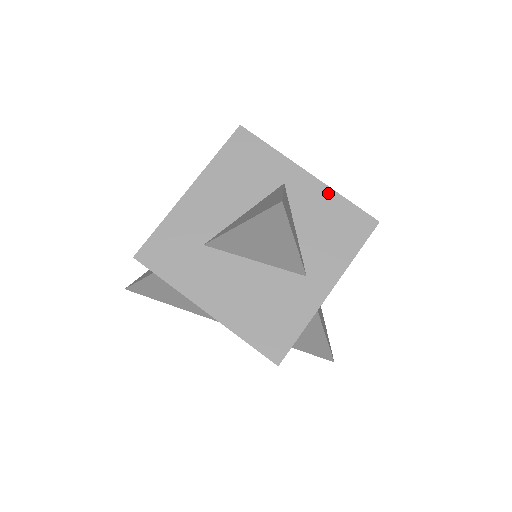
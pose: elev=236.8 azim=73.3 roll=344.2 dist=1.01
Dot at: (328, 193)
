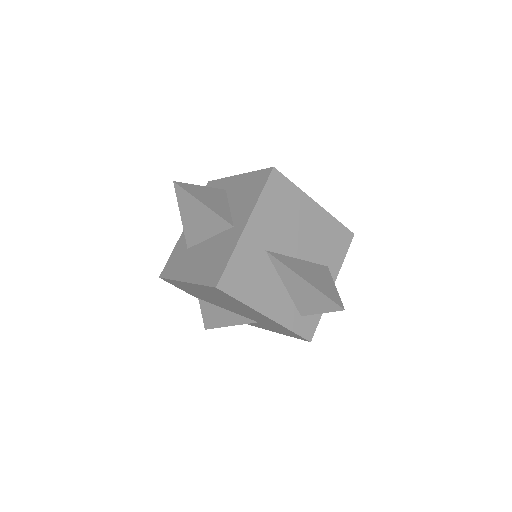
Dot at: (246, 176)
